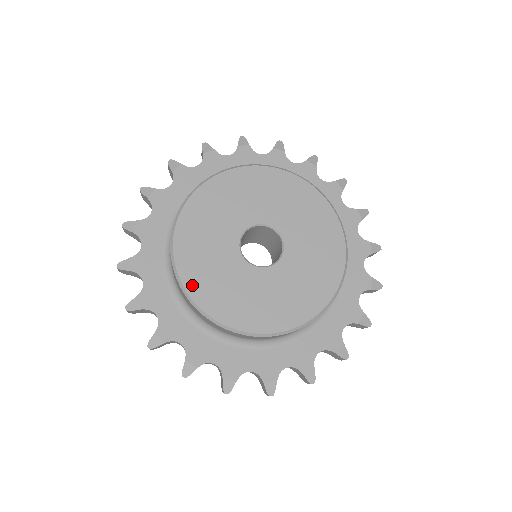
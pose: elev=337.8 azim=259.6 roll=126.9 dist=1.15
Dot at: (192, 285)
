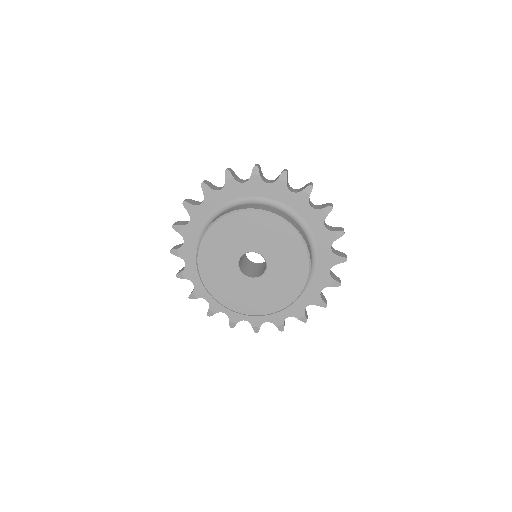
Dot at: (208, 283)
